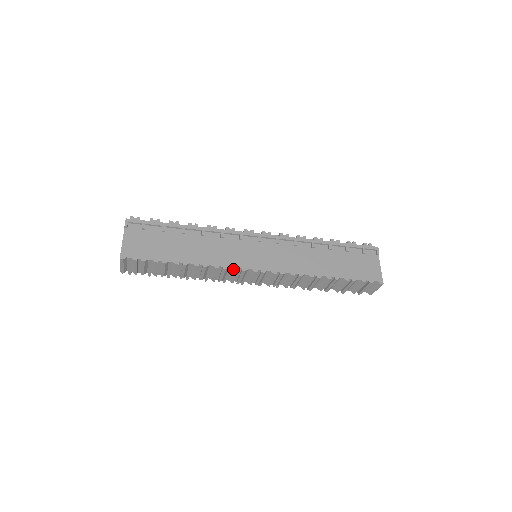
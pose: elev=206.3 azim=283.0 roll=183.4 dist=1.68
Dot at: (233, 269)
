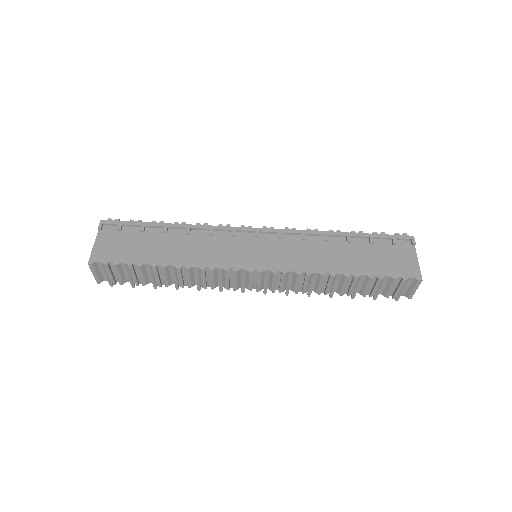
Dot at: (222, 270)
